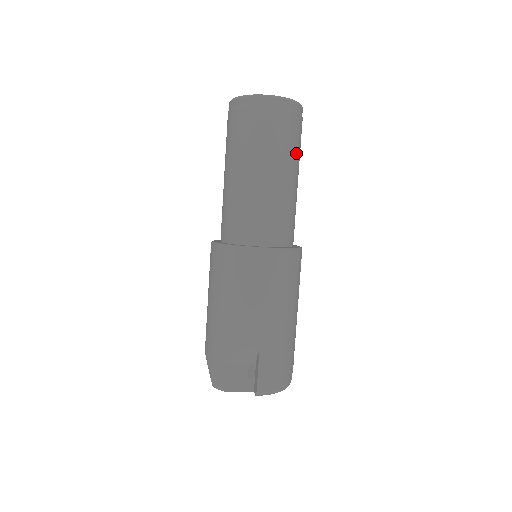
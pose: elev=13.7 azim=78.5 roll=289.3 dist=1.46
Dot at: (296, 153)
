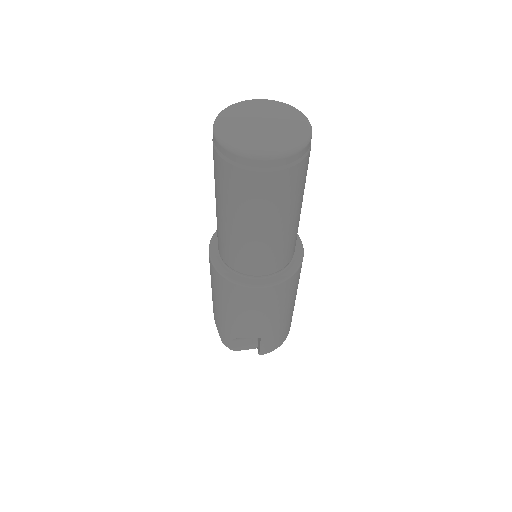
Dot at: (300, 193)
